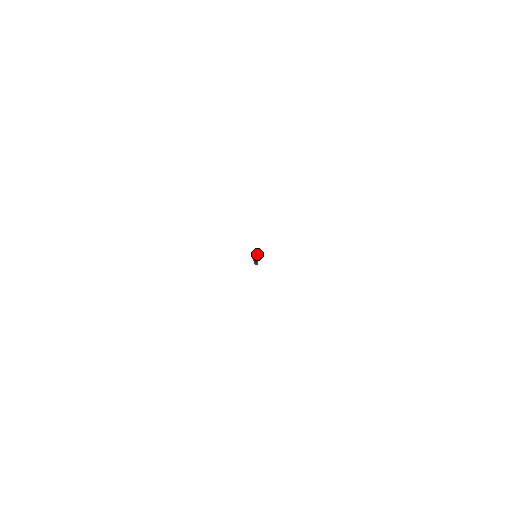
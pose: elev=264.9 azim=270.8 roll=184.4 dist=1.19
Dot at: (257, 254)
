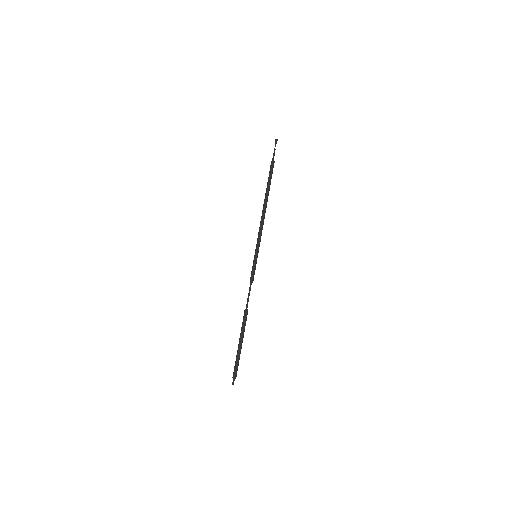
Dot at: occluded
